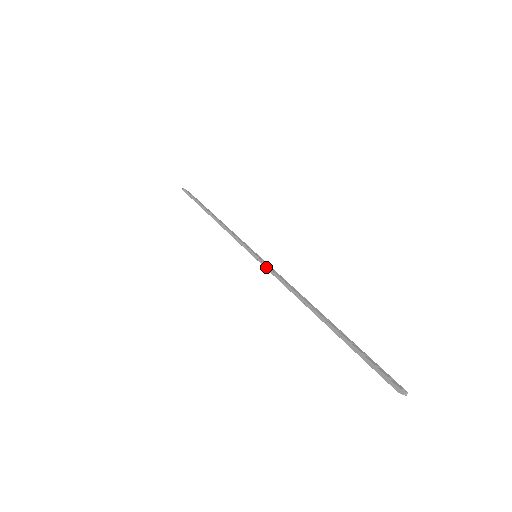
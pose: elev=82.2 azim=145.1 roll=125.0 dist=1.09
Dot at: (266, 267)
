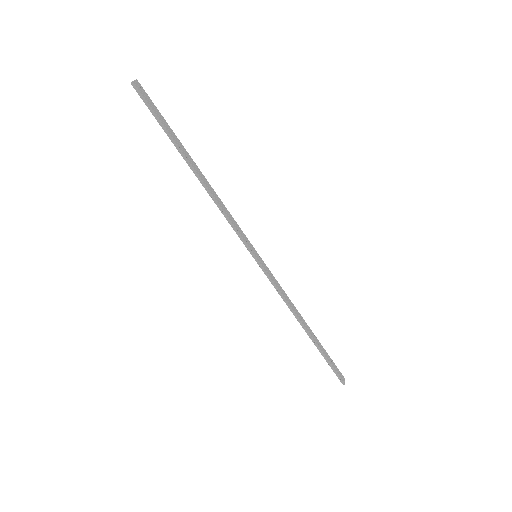
Dot at: (269, 279)
